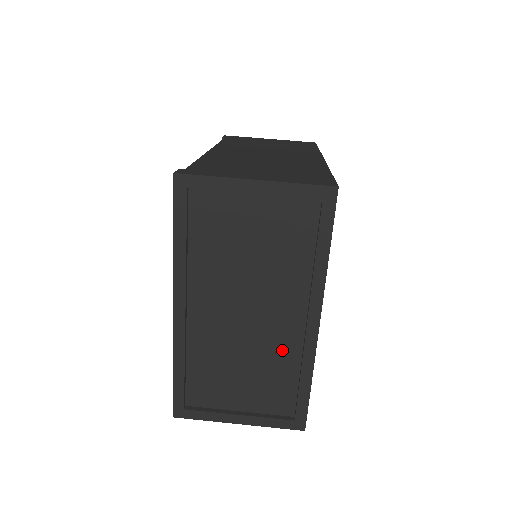
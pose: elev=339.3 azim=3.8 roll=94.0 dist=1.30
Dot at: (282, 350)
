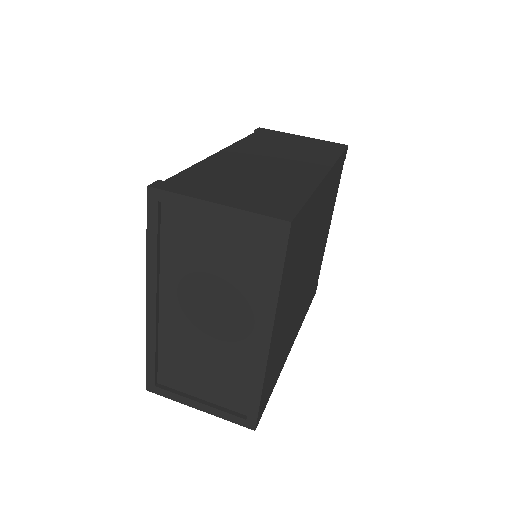
Dot at: (238, 357)
